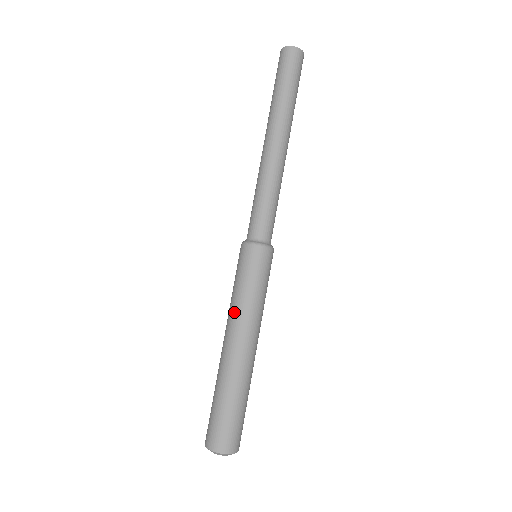
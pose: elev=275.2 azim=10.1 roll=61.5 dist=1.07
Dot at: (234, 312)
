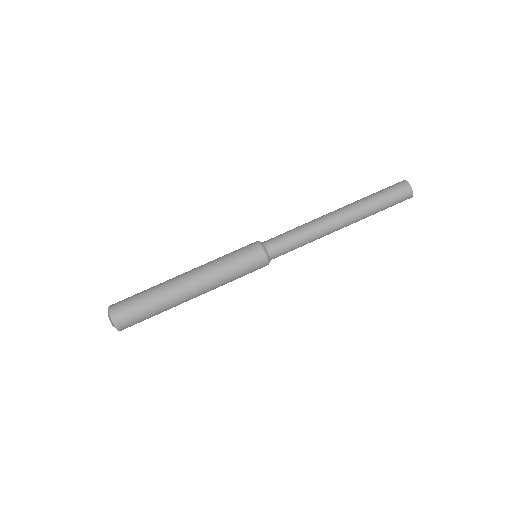
Dot at: (208, 263)
